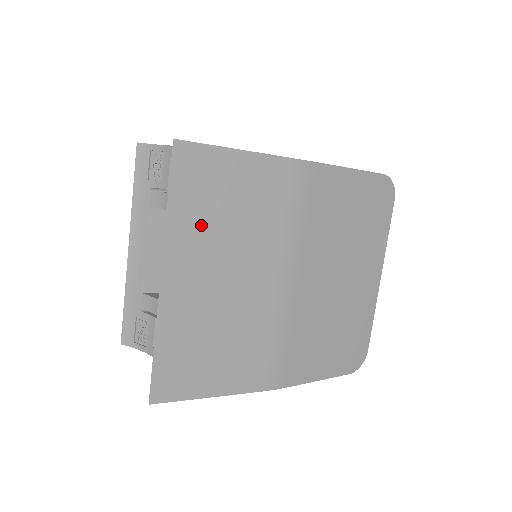
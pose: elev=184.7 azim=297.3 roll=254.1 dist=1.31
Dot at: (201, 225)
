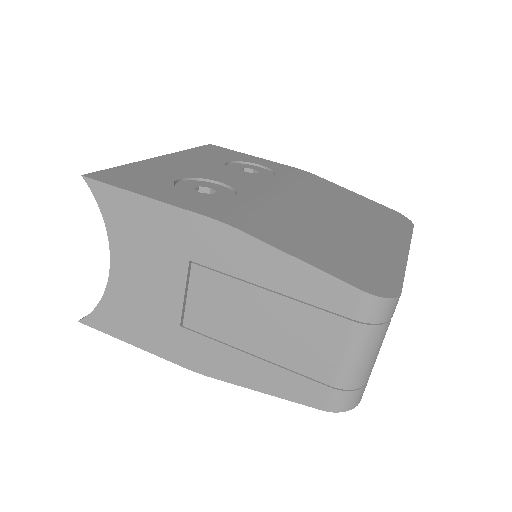
Dot at: occluded
